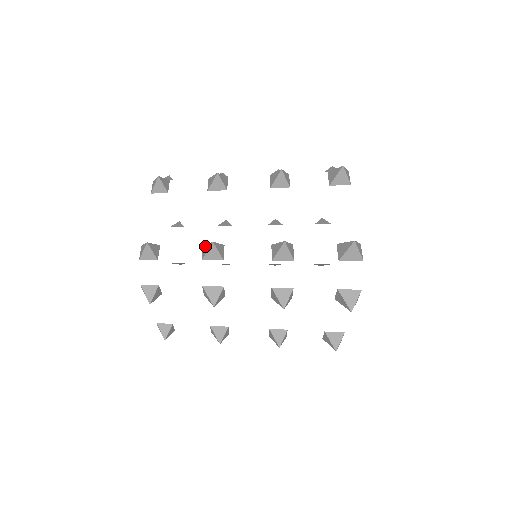
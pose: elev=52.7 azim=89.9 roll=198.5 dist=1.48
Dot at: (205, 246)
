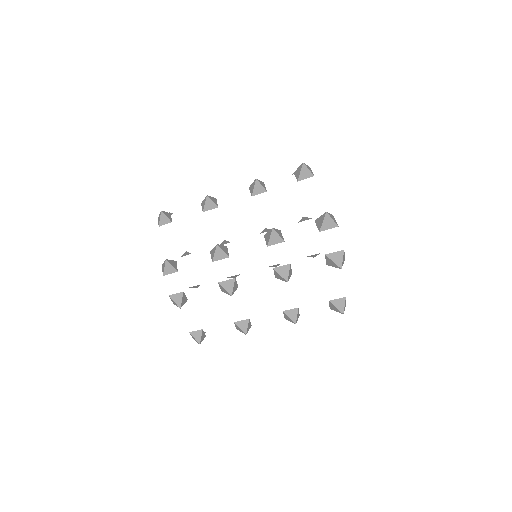
Dot at: occluded
